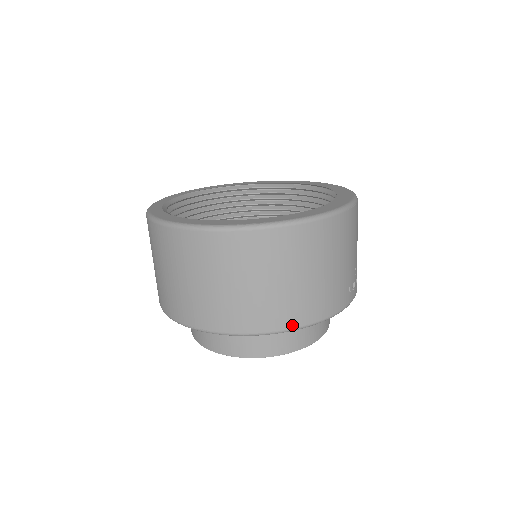
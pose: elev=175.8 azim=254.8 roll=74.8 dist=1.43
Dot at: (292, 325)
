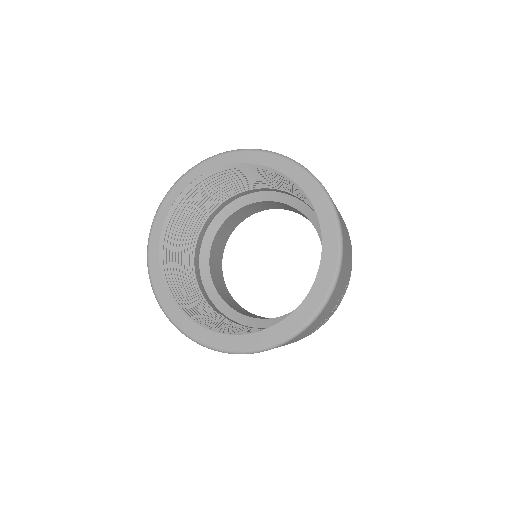
Dot at: occluded
